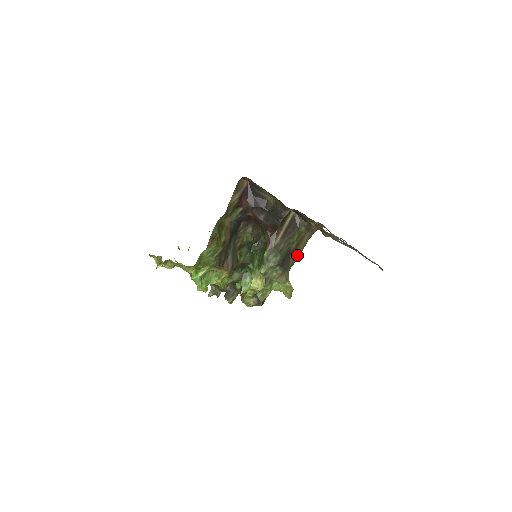
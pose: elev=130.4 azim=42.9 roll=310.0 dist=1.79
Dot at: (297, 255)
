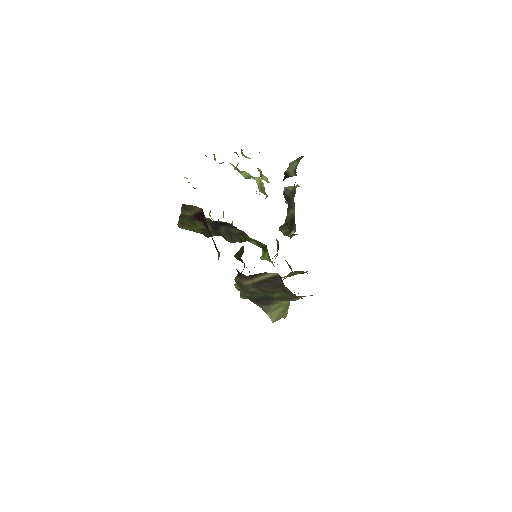
Dot at: (293, 300)
